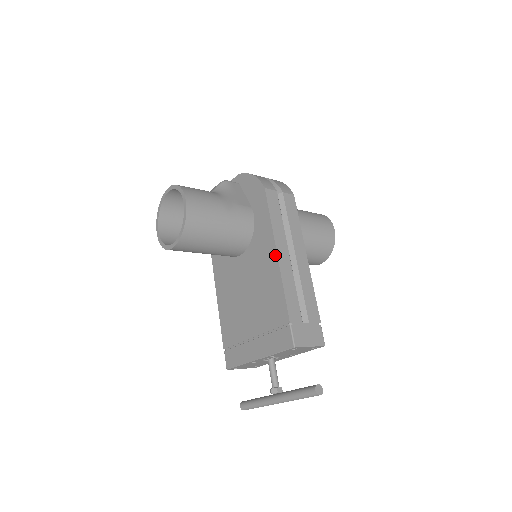
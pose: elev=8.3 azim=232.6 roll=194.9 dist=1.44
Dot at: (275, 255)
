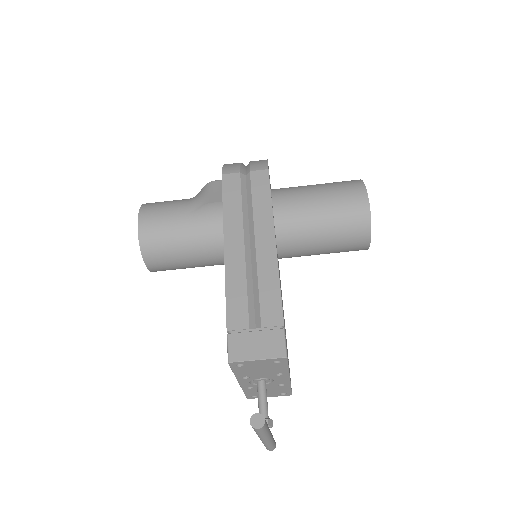
Dot at: (224, 249)
